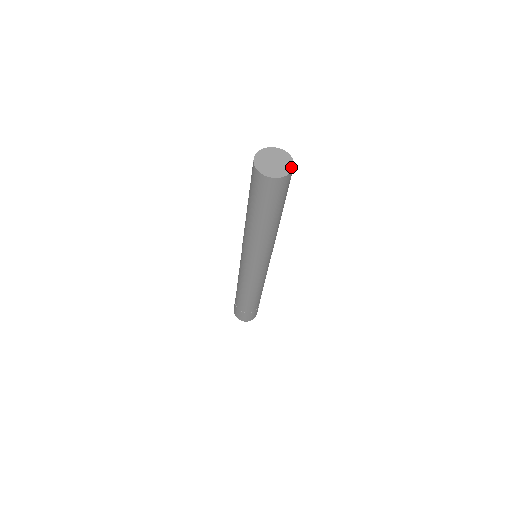
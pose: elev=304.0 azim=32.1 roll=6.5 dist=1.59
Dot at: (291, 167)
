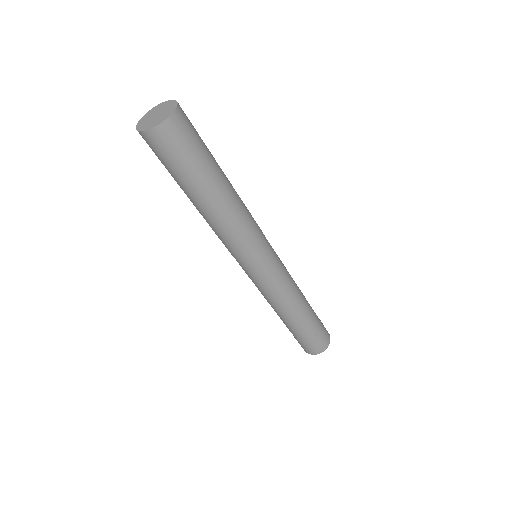
Dot at: (171, 101)
